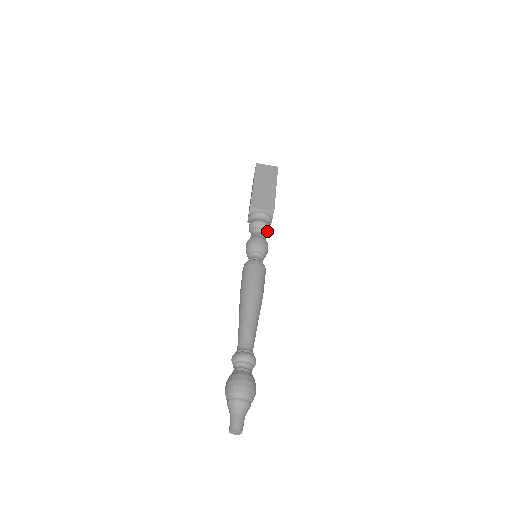
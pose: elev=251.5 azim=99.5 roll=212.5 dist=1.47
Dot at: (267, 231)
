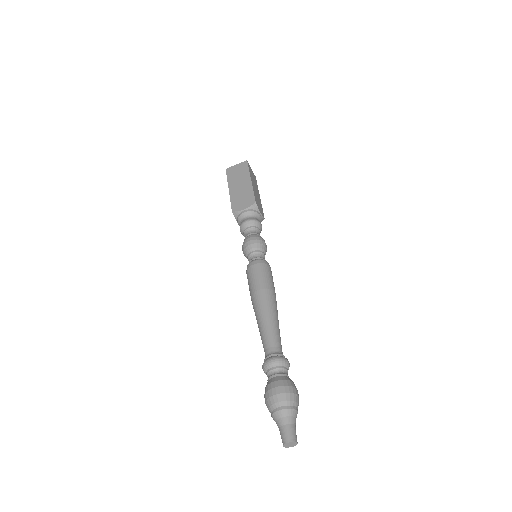
Dot at: (258, 226)
